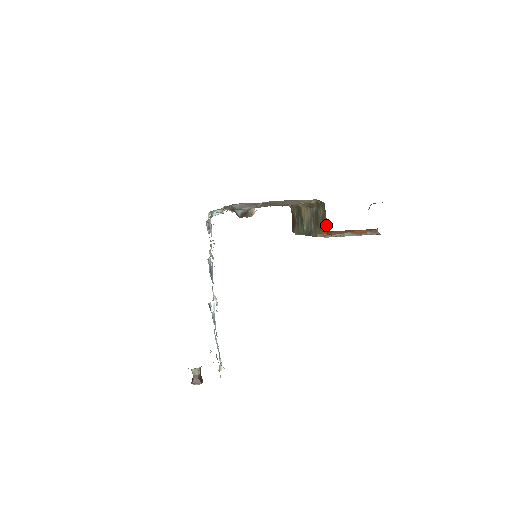
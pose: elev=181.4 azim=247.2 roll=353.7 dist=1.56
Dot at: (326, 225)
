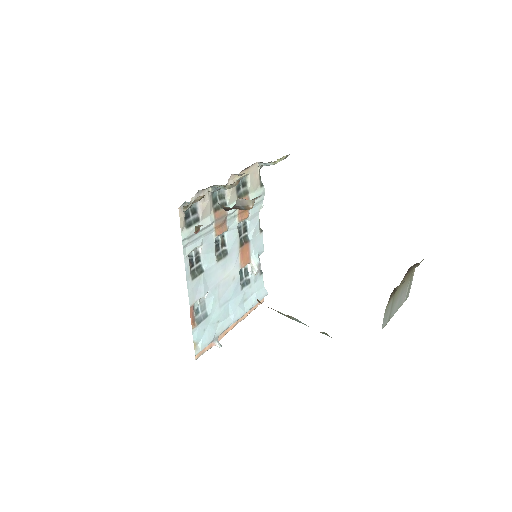
Dot at: occluded
